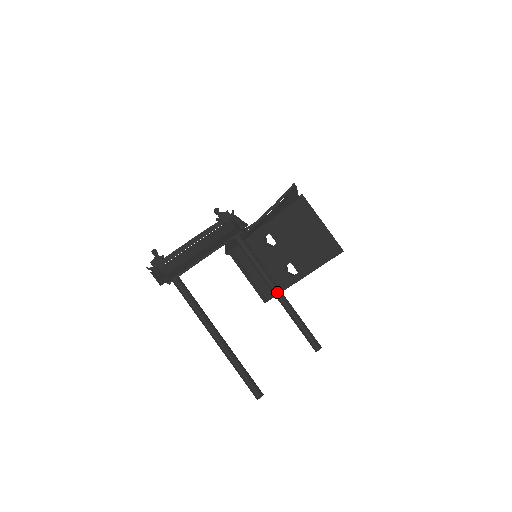
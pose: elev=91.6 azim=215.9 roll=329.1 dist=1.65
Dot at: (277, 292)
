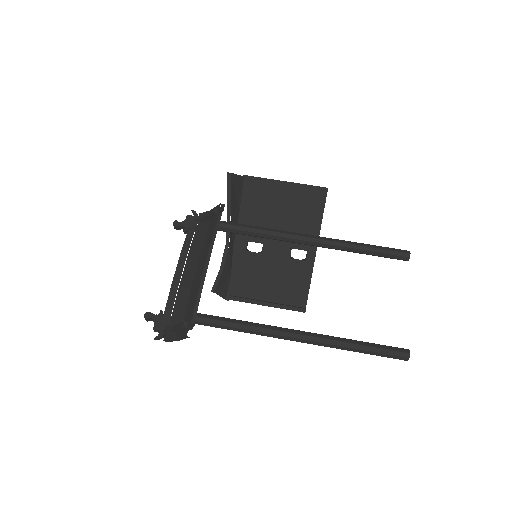
Dot at: (312, 239)
